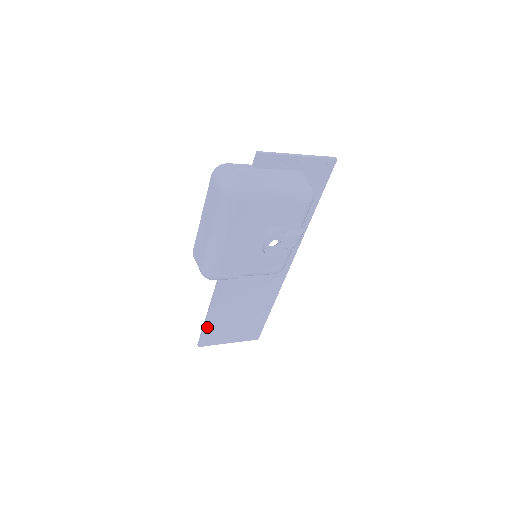
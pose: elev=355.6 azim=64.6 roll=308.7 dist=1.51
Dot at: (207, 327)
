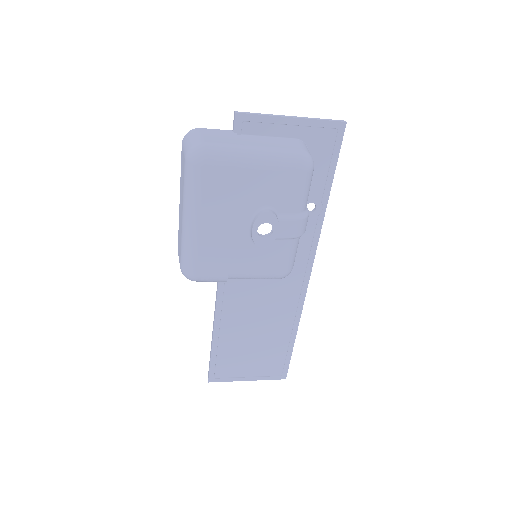
Dot at: (214, 355)
